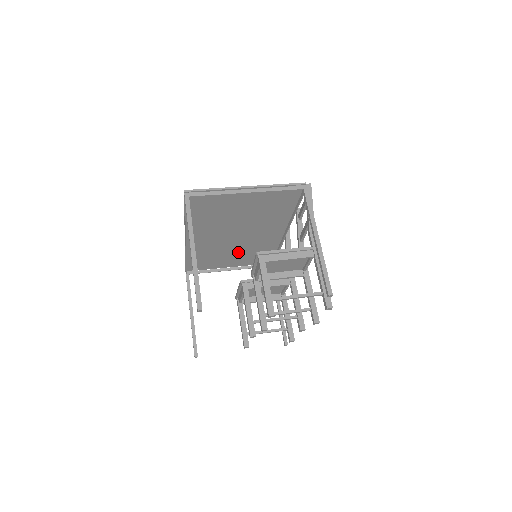
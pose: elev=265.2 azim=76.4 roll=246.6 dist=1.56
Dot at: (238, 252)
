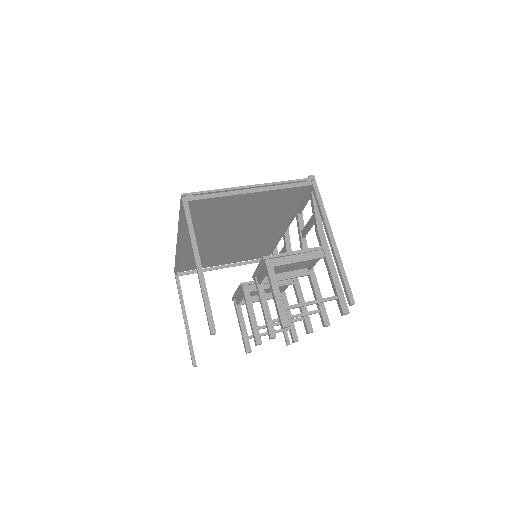
Dot at: (232, 250)
